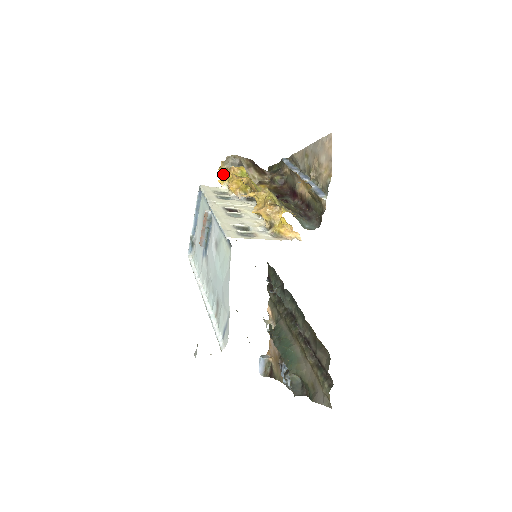
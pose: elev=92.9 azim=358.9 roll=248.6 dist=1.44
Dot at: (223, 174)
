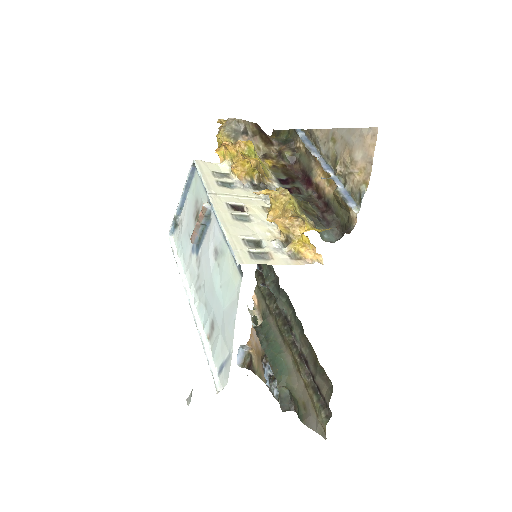
Dot at: (225, 147)
